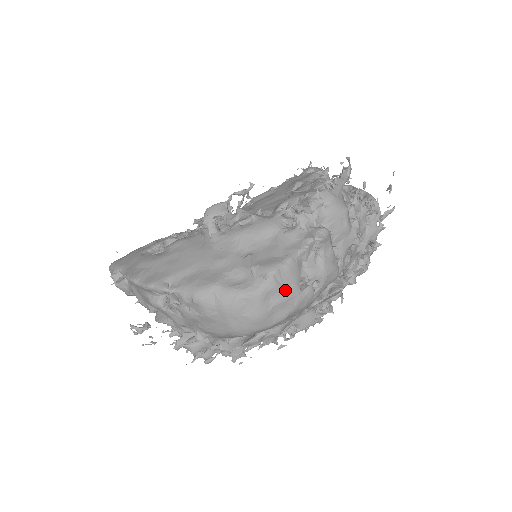
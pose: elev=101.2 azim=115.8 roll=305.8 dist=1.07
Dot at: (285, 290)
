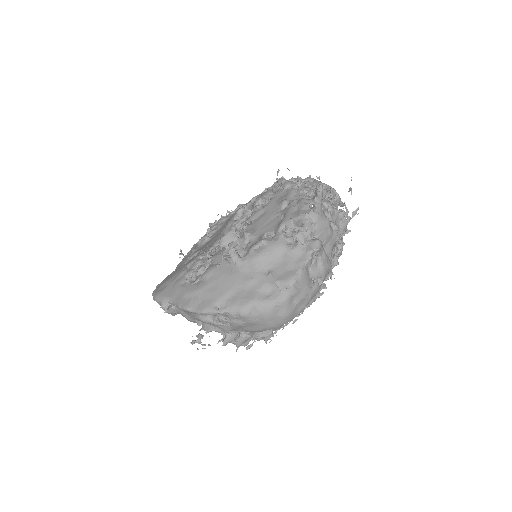
Dot at: (302, 292)
